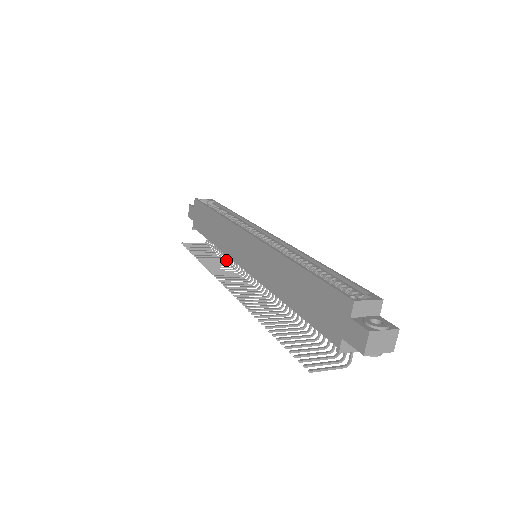
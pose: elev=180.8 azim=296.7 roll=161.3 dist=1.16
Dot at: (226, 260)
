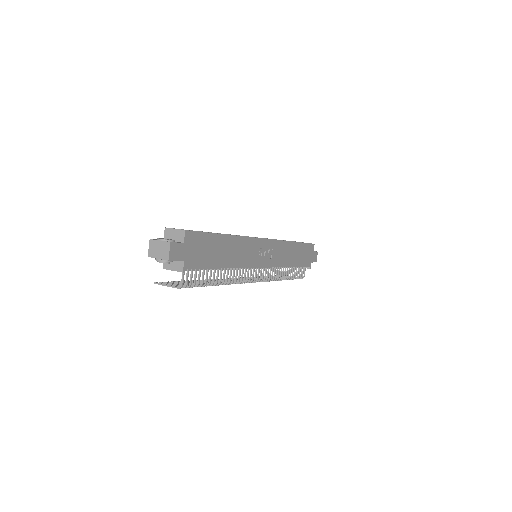
Dot at: (283, 279)
